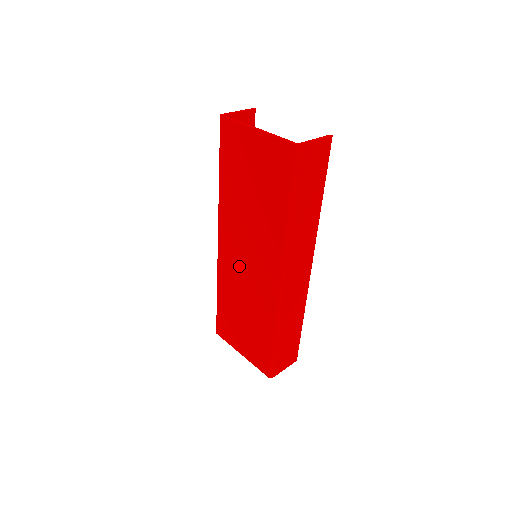
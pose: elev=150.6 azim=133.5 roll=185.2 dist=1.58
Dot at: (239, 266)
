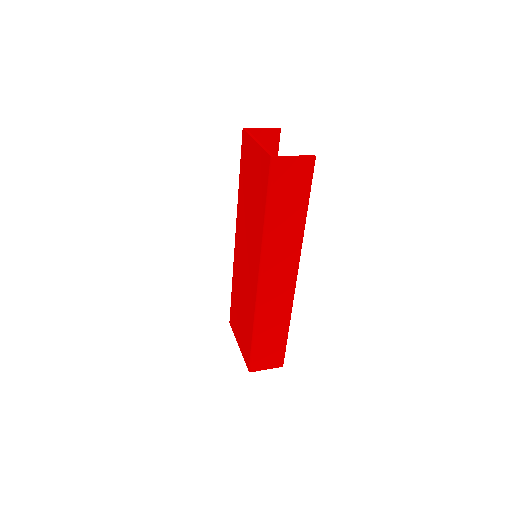
Dot at: (242, 262)
